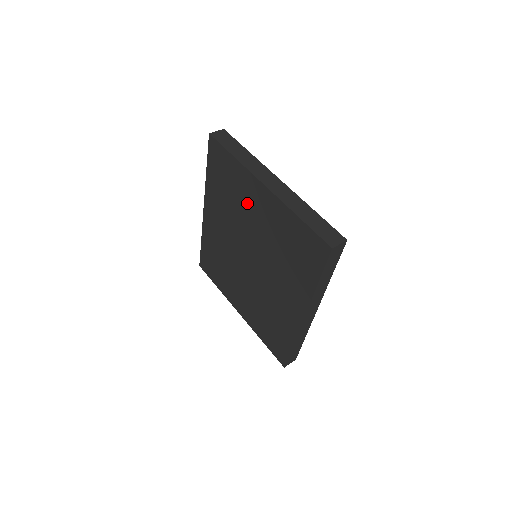
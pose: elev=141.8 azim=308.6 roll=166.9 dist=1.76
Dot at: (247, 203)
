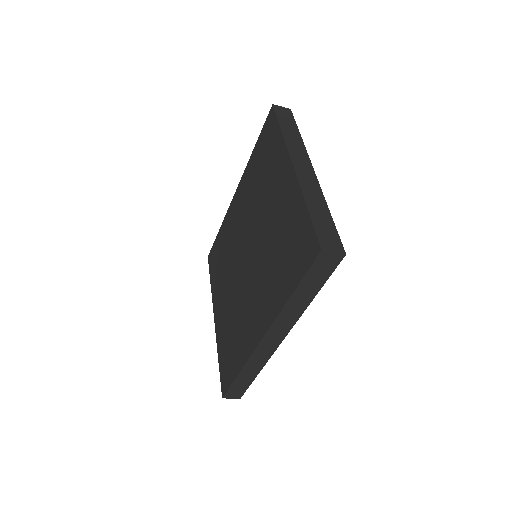
Dot at: (271, 186)
